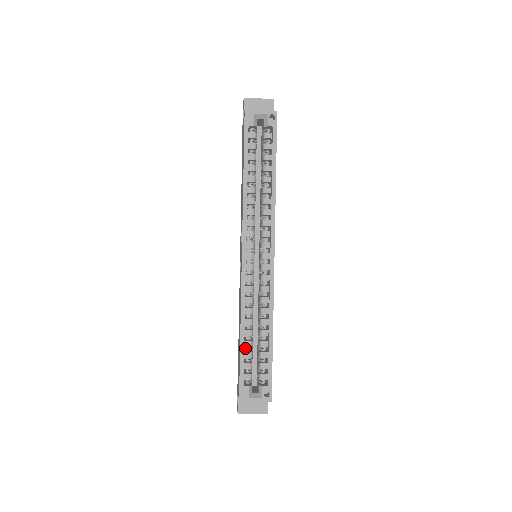
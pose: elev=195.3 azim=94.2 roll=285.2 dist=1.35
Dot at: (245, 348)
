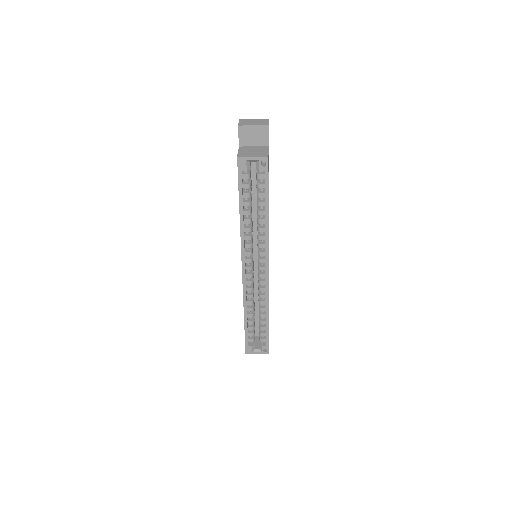
Dot at: occluded
